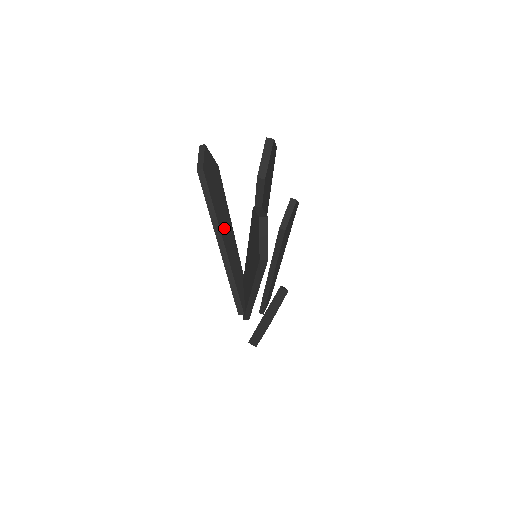
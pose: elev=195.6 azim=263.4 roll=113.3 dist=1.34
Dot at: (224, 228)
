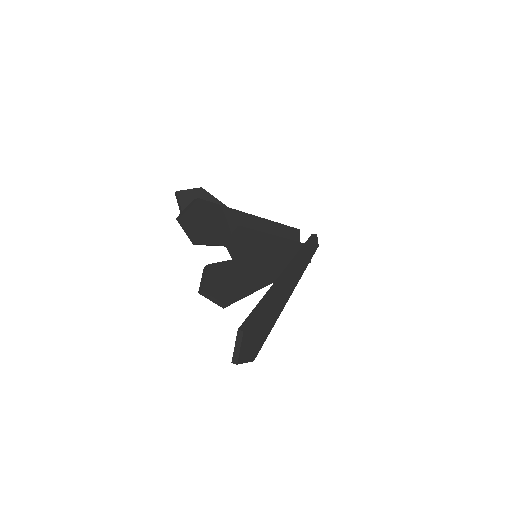
Dot at: occluded
